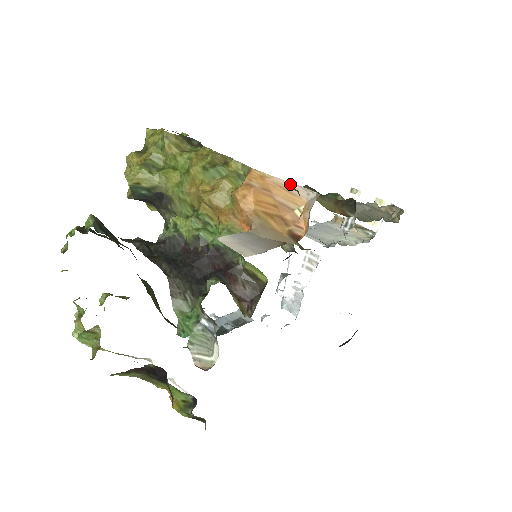
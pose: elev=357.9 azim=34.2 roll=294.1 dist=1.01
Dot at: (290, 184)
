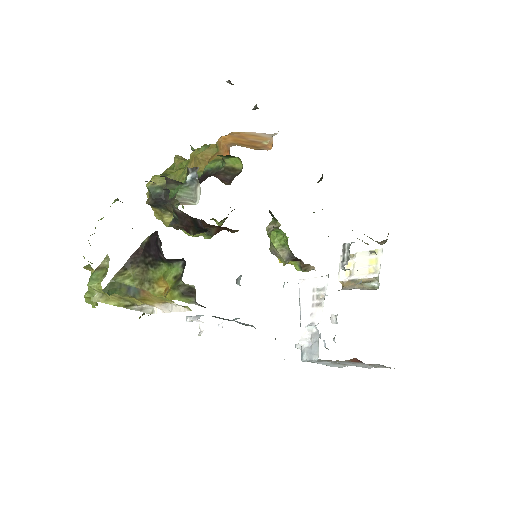
Dot at: (258, 133)
